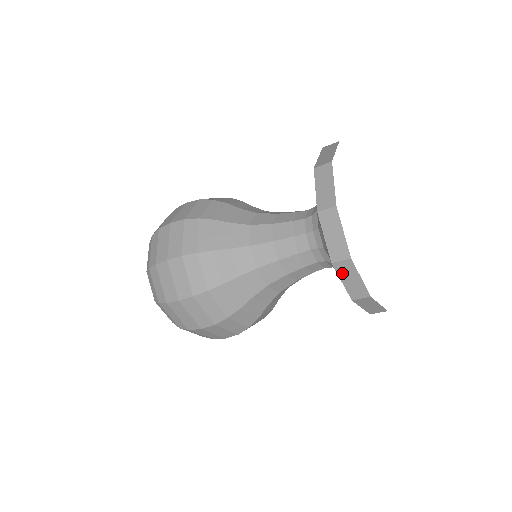
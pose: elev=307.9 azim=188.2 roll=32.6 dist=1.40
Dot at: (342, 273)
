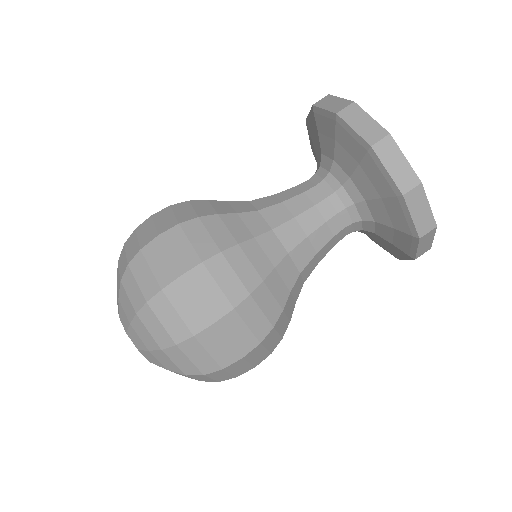
Dot at: (422, 242)
